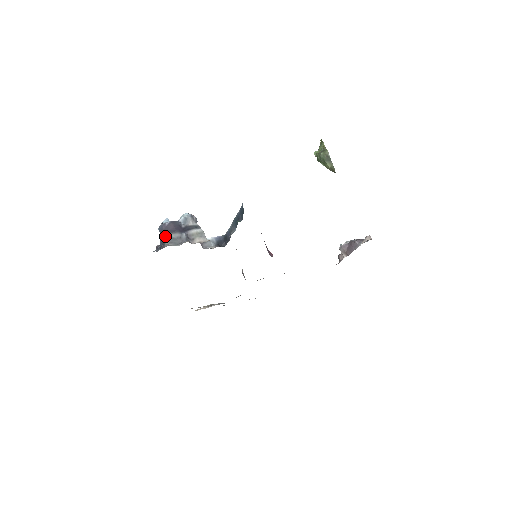
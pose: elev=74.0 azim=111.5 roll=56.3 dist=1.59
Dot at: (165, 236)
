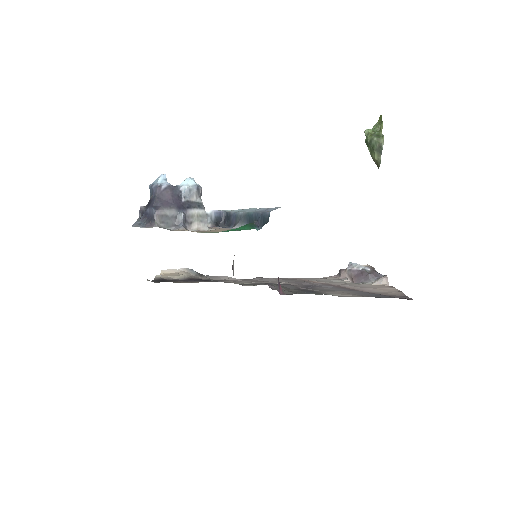
Dot at: (157, 211)
